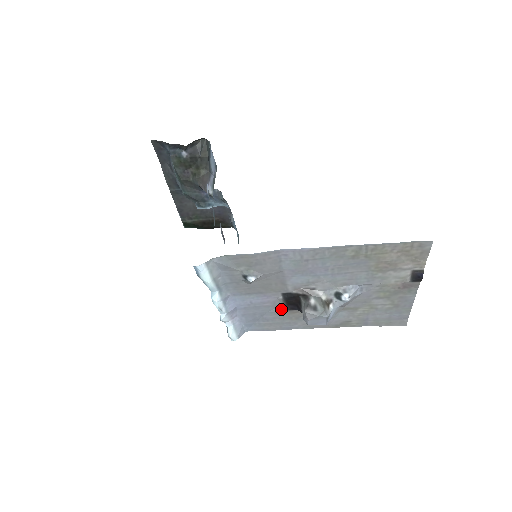
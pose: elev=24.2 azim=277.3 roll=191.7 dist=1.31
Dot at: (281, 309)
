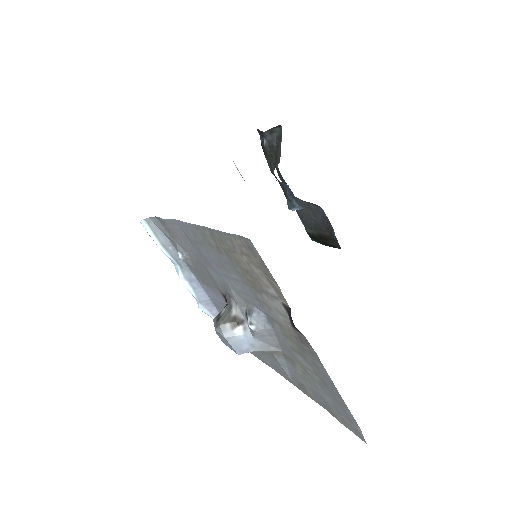
Dot at: occluded
